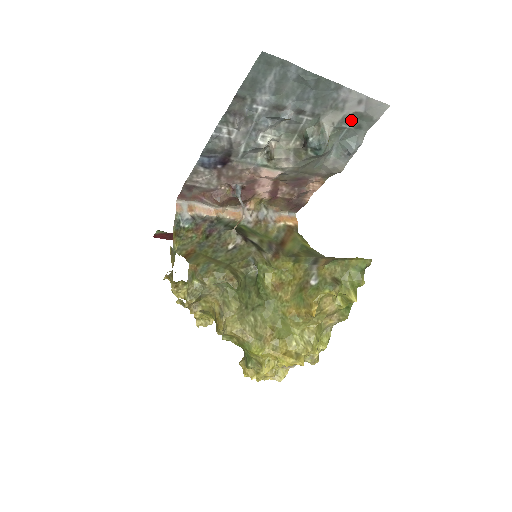
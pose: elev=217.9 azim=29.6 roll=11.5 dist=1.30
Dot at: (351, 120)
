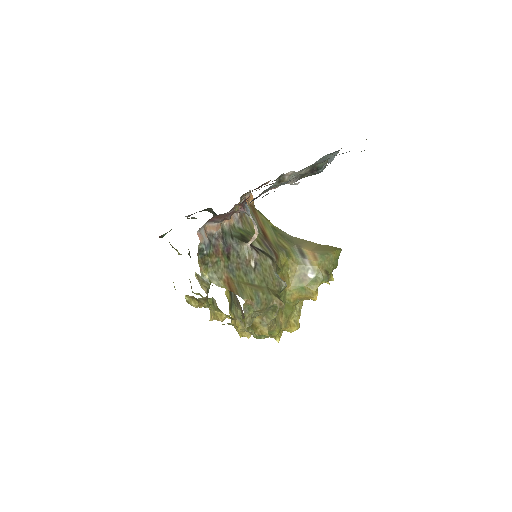
Dot at: occluded
